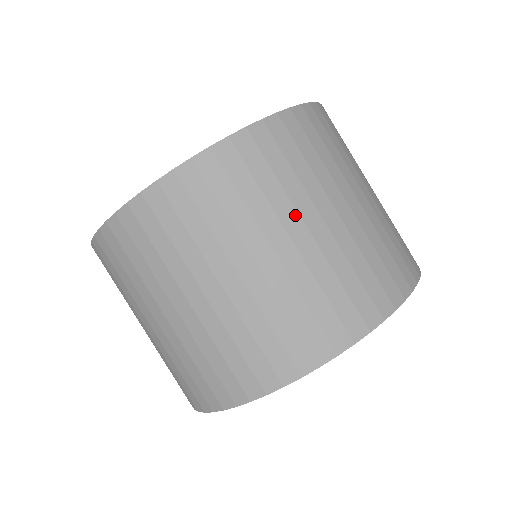
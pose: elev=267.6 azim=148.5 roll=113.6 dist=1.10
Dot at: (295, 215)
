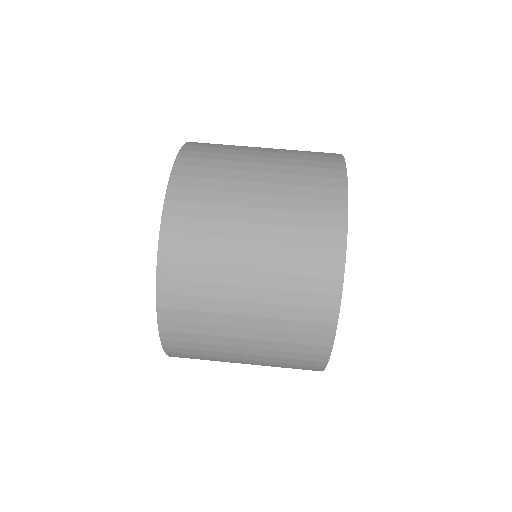
Dot at: (232, 288)
